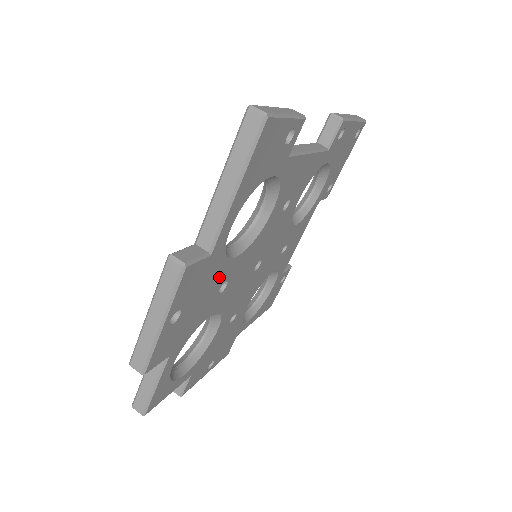
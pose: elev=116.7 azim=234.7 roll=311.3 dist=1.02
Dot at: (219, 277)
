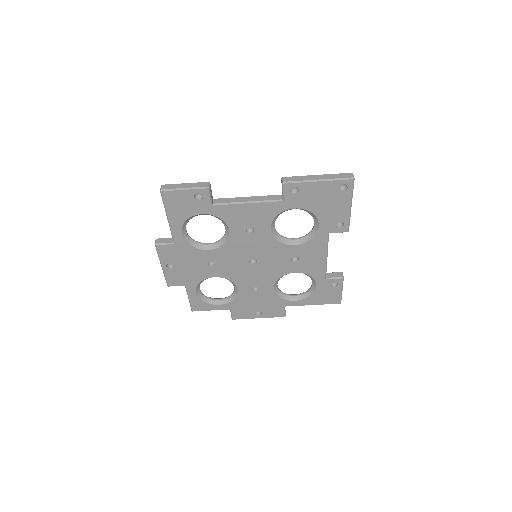
Dot at: (199, 257)
